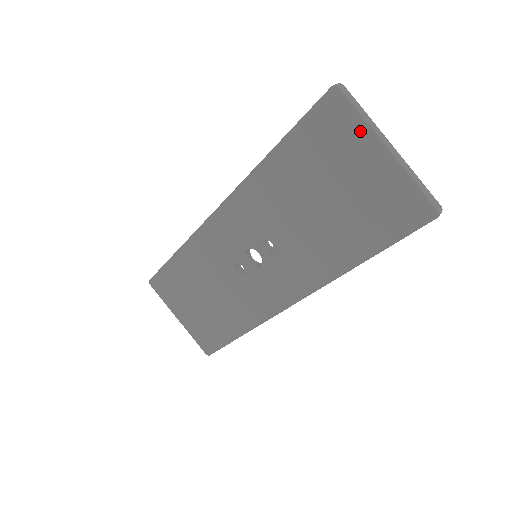
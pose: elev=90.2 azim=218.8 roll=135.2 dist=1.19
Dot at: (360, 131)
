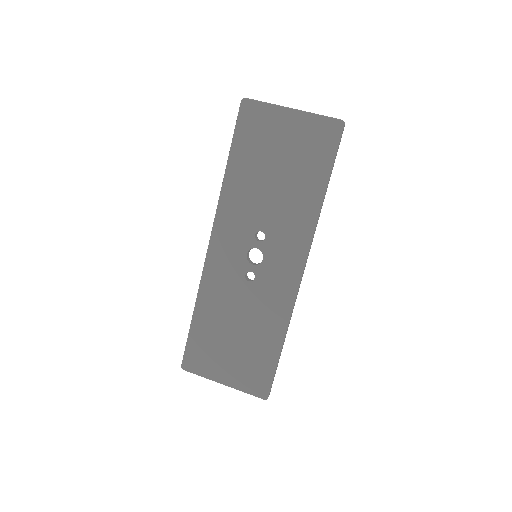
Dot at: (271, 111)
